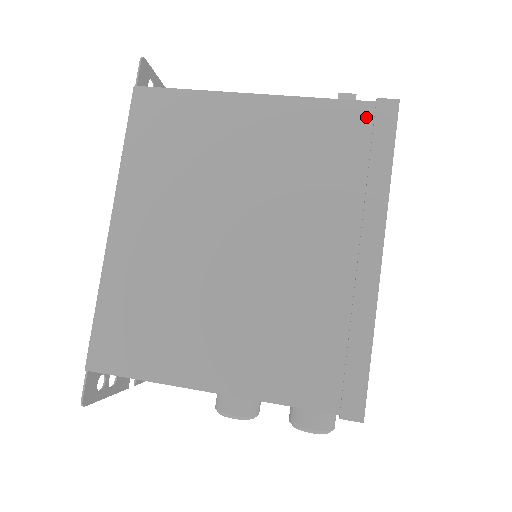
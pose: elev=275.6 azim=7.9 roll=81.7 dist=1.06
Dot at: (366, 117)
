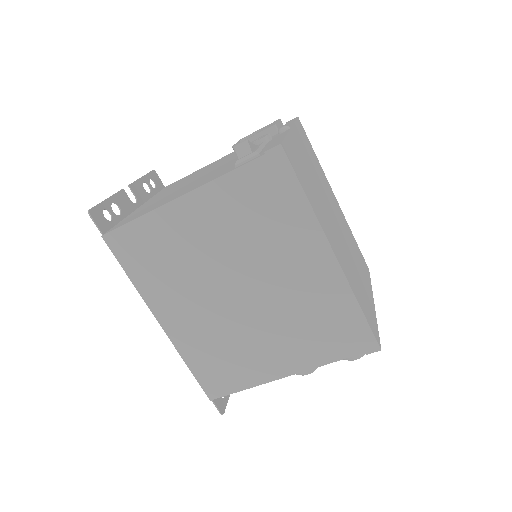
Dot at: (266, 169)
